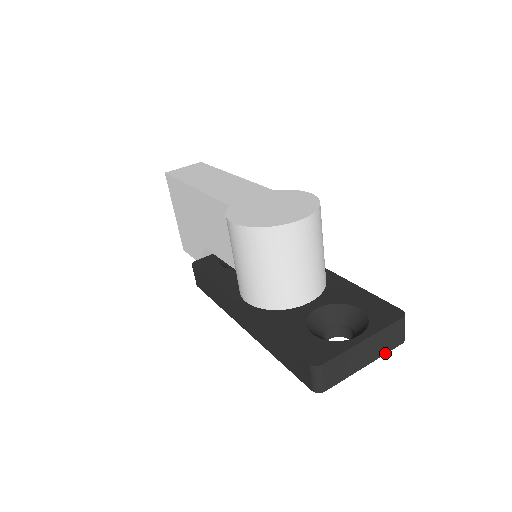
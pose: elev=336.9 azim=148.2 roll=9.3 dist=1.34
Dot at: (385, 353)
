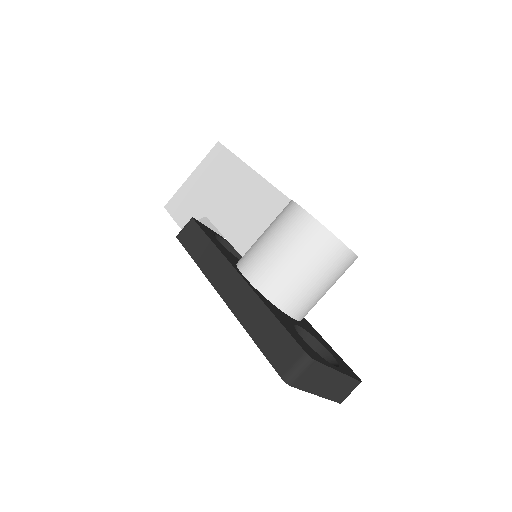
Dot at: (330, 399)
